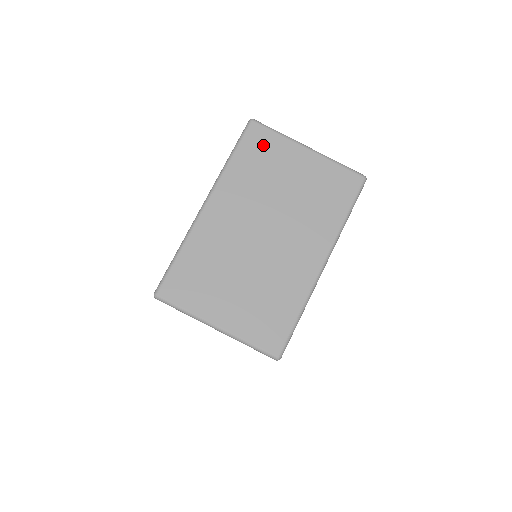
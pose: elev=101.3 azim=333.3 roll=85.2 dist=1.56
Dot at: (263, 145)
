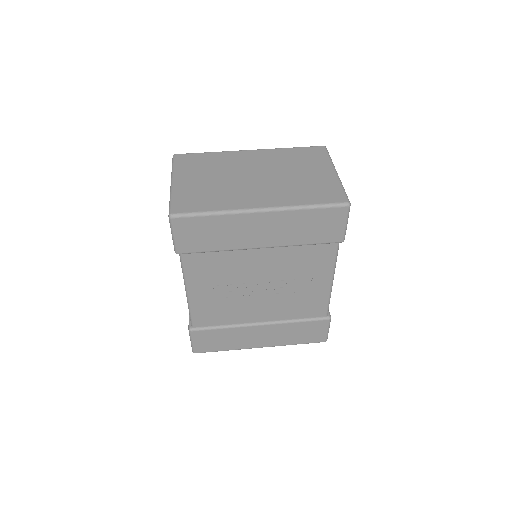
Dot at: (314, 155)
